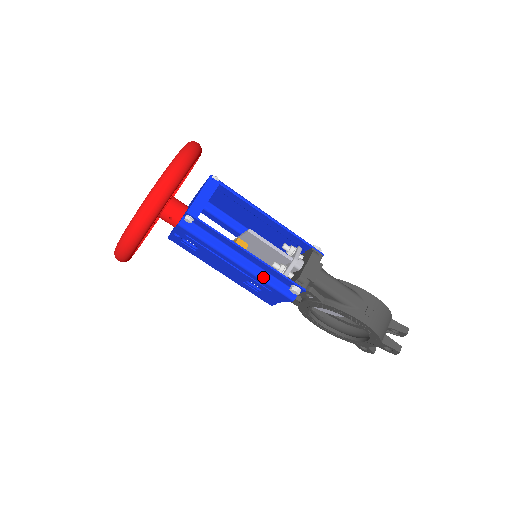
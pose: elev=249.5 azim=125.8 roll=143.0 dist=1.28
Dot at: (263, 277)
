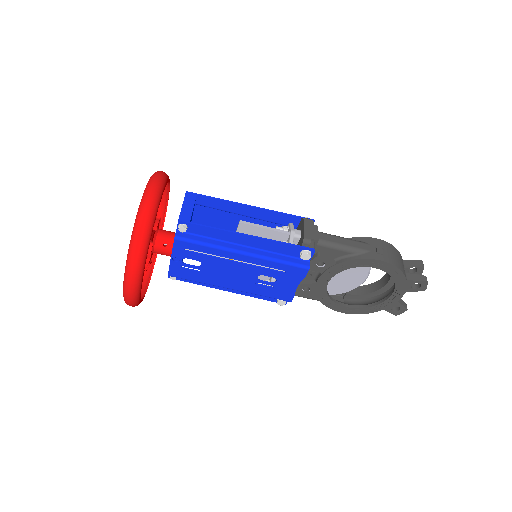
Dot at: (272, 257)
